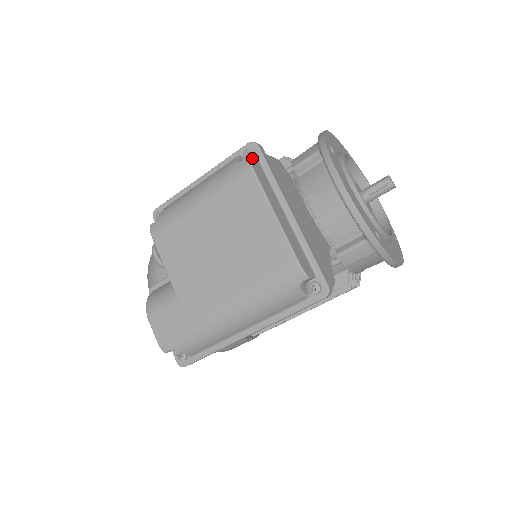
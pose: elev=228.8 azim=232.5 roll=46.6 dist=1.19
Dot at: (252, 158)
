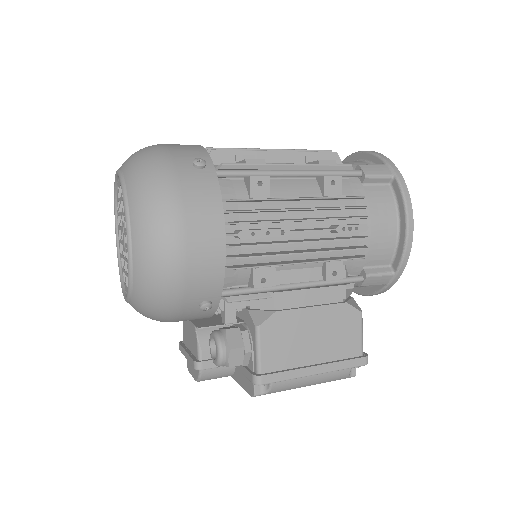
Dot at: occluded
